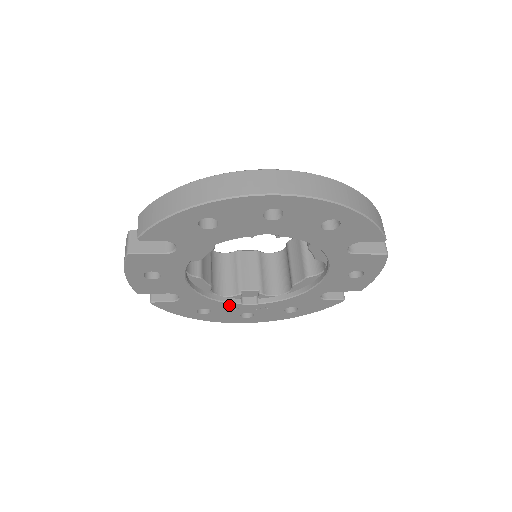
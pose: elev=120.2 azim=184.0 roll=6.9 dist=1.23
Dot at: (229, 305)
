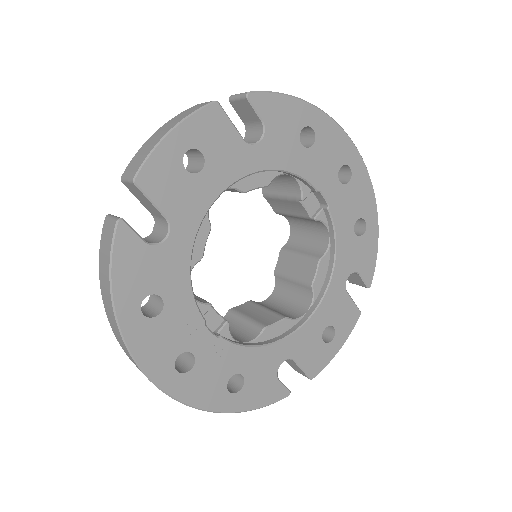
Dot at: (192, 313)
